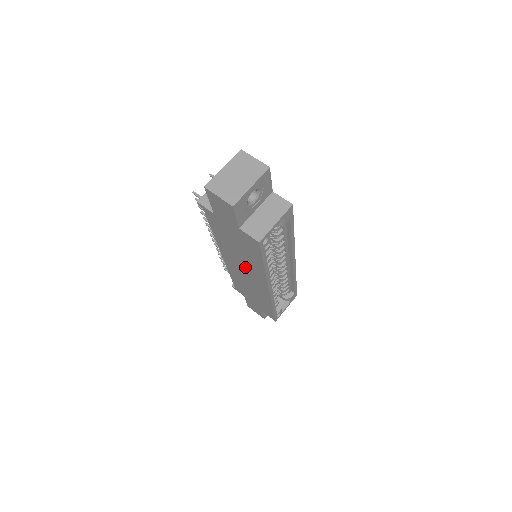
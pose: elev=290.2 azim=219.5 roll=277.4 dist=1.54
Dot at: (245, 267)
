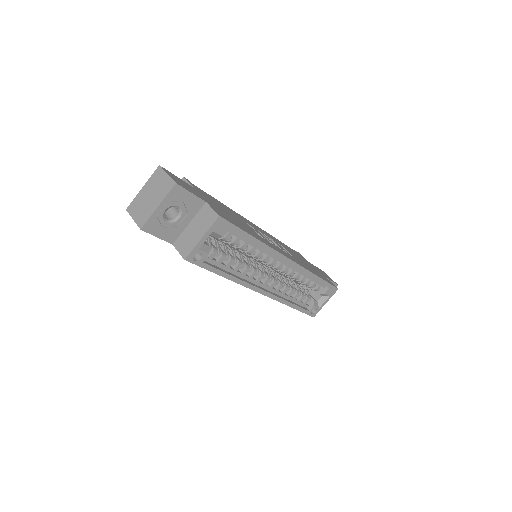
Dot at: occluded
